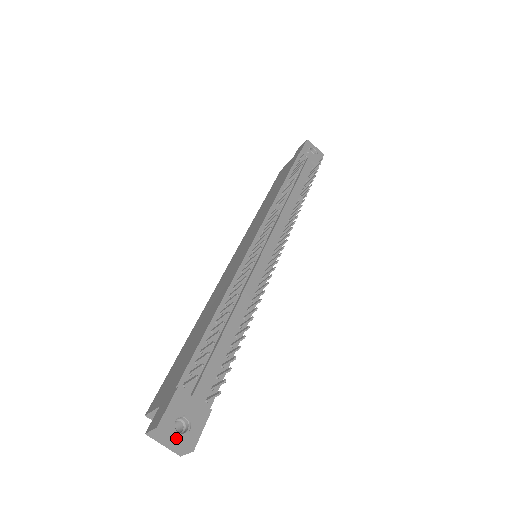
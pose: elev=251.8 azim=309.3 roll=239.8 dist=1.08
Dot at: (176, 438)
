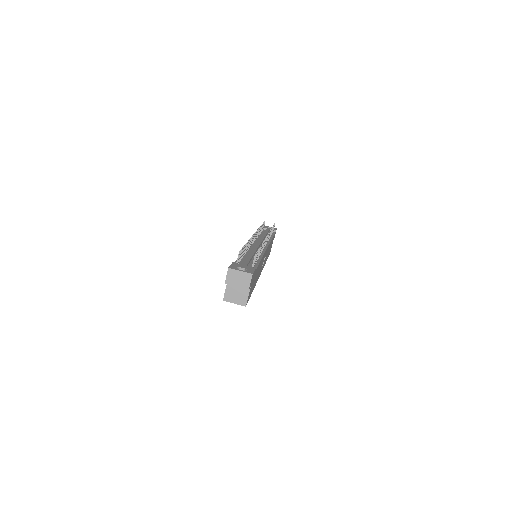
Dot at: (241, 271)
